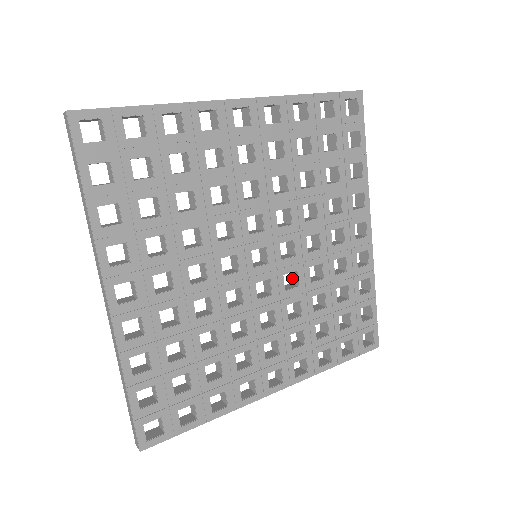
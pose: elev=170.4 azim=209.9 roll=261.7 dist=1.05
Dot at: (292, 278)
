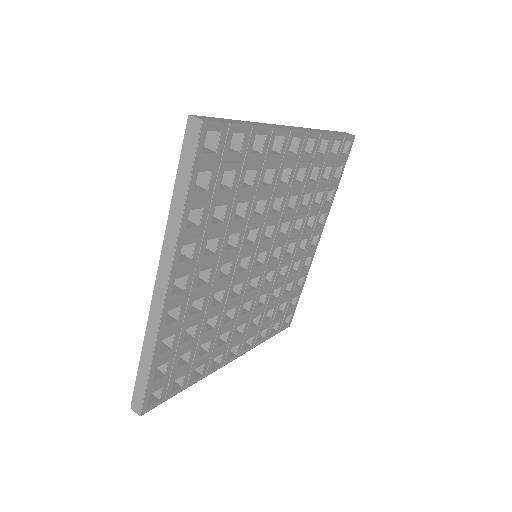
Dot at: occluded
